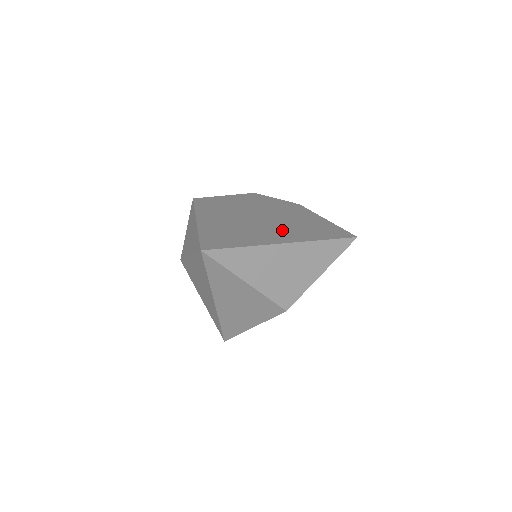
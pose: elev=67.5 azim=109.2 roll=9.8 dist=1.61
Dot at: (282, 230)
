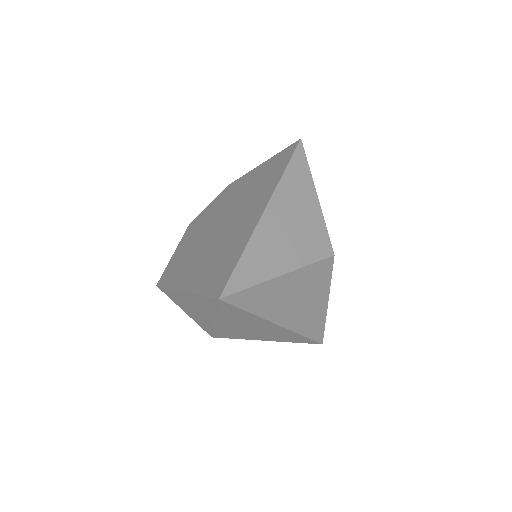
Dot at: (247, 208)
